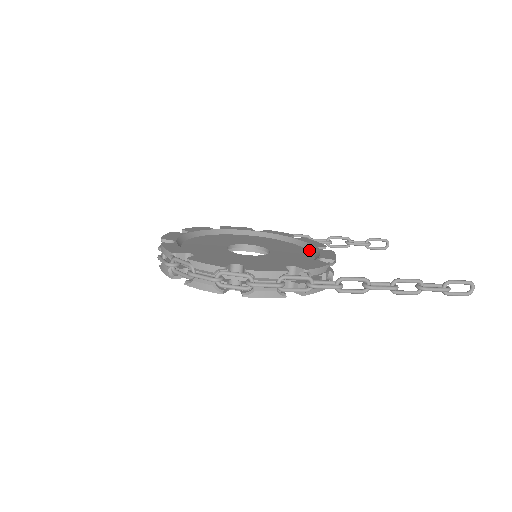
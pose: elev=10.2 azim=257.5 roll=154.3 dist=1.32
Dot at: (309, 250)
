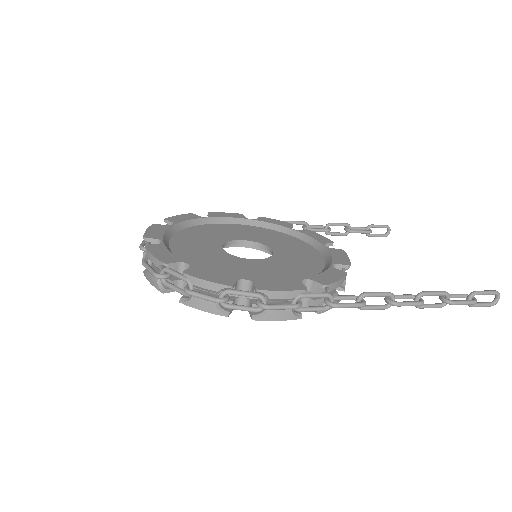
Dot at: (315, 247)
